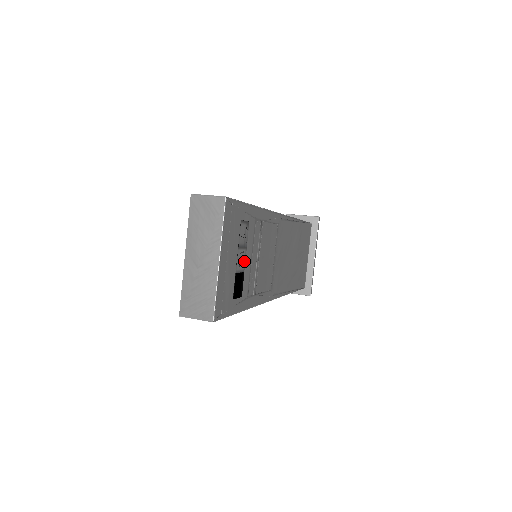
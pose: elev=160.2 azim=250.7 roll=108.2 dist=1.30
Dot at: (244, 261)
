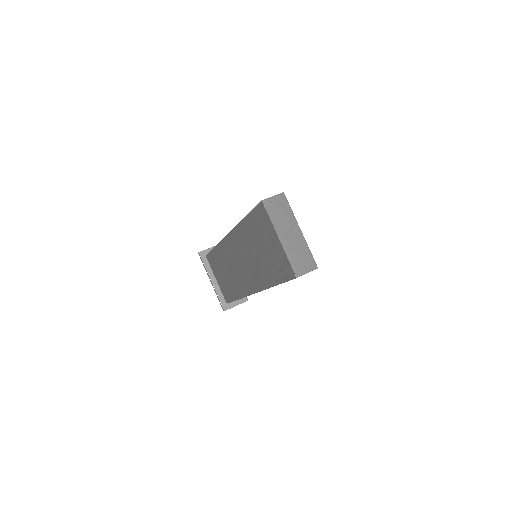
Dot at: occluded
